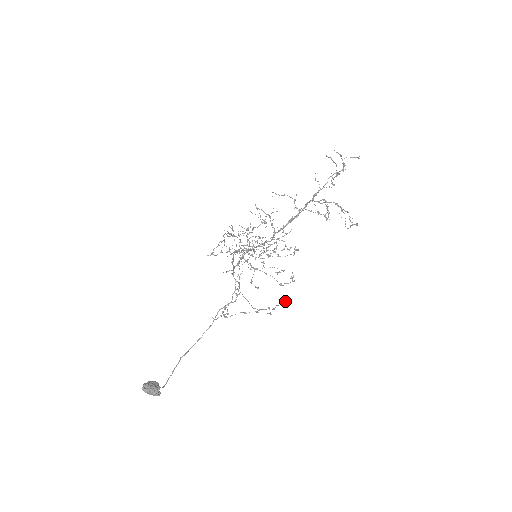
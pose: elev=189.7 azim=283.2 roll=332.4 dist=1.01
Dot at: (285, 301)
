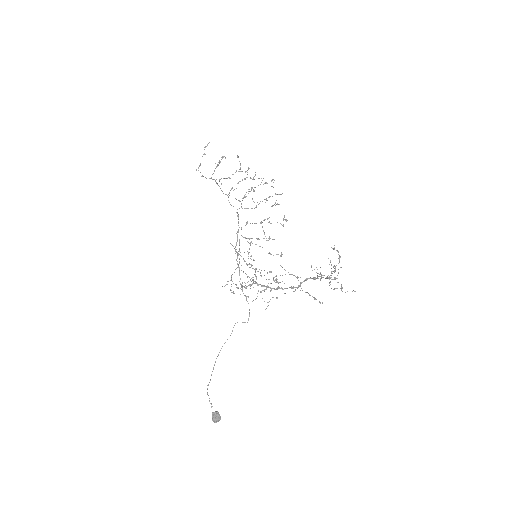
Dot at: occluded
